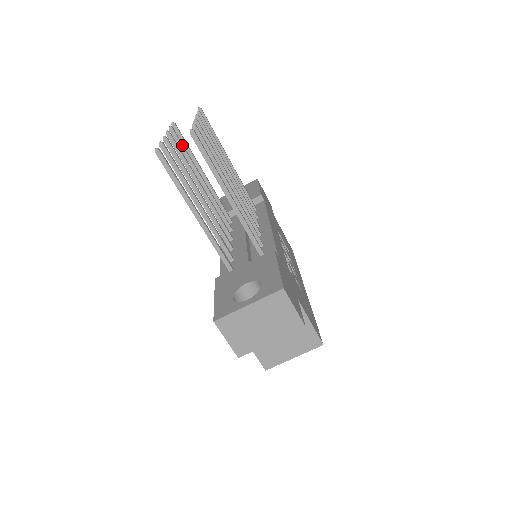
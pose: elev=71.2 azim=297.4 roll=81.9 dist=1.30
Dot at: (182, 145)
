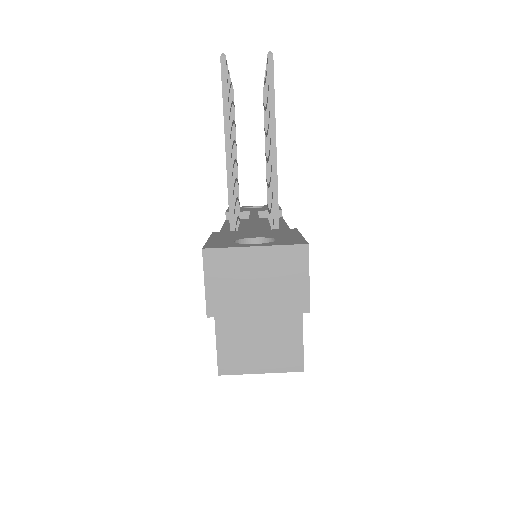
Dot at: (233, 107)
